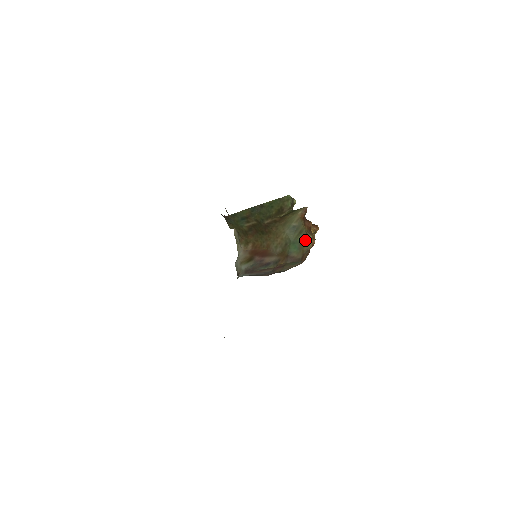
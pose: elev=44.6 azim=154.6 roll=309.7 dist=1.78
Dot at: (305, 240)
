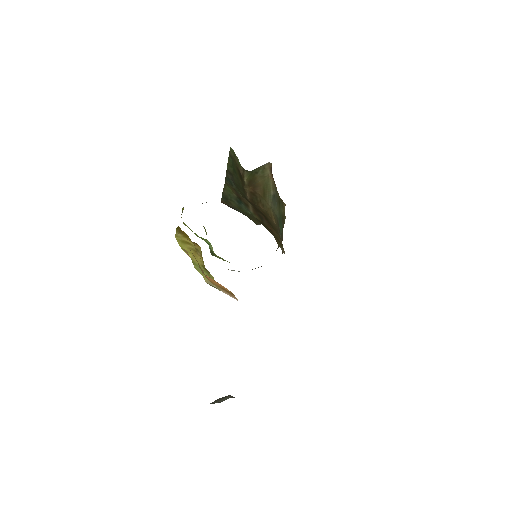
Dot at: (283, 212)
